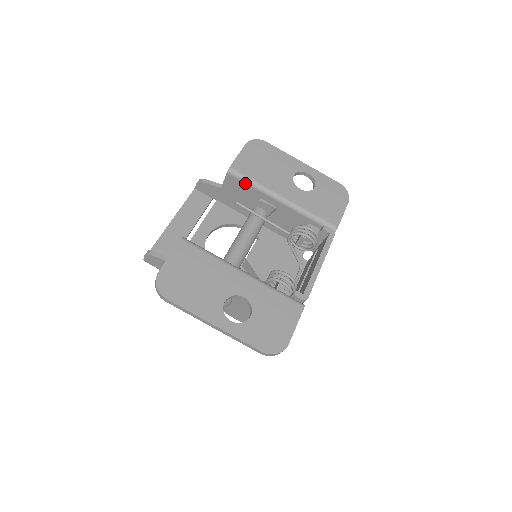
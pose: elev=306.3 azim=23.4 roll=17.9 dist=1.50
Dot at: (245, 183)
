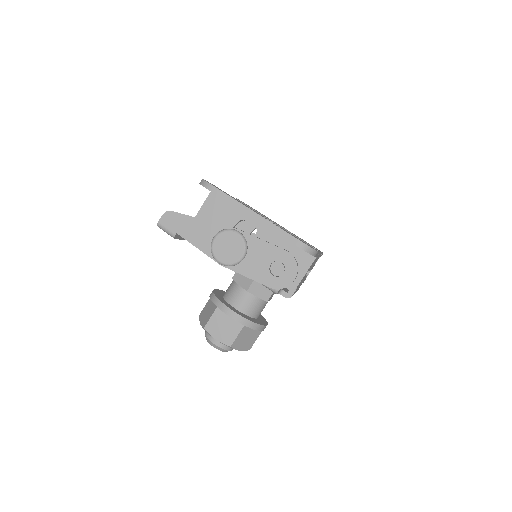
Dot at: occluded
